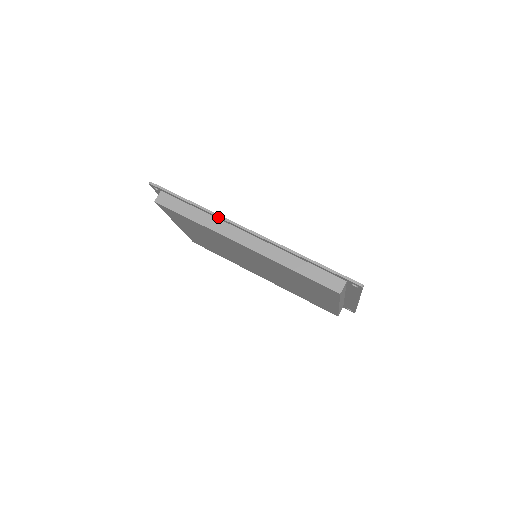
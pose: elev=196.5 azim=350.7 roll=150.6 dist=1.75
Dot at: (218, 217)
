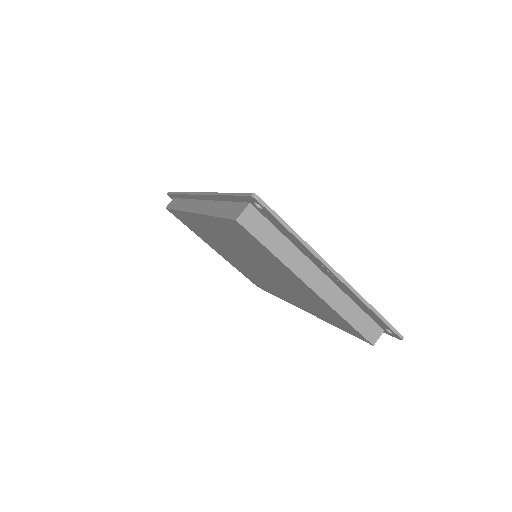
Dot at: (187, 195)
